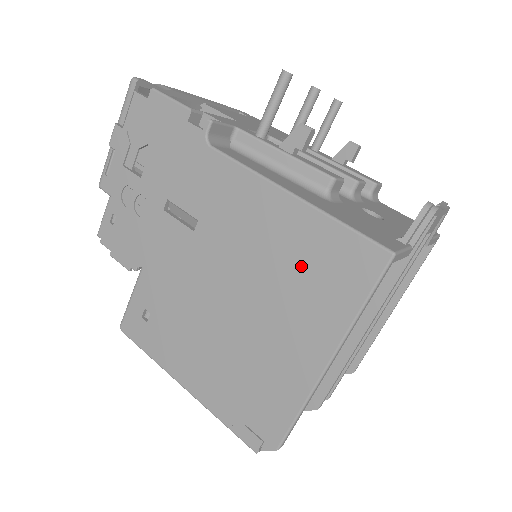
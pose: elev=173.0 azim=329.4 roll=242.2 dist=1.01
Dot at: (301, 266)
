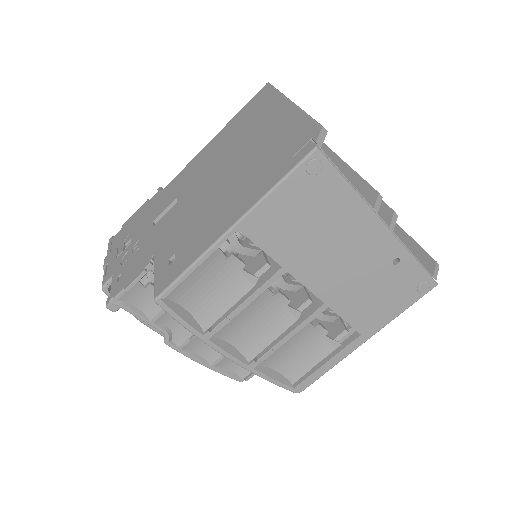
Dot at: (240, 127)
